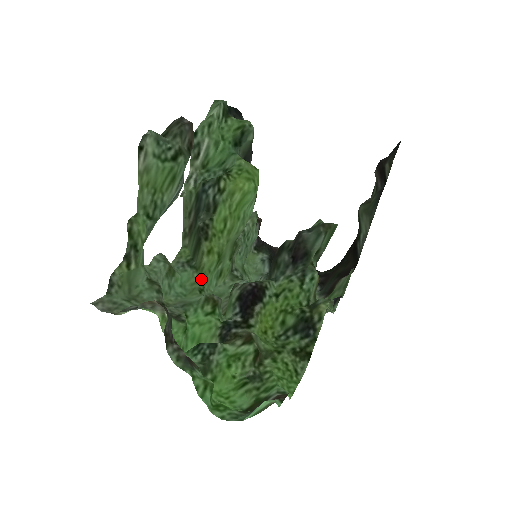
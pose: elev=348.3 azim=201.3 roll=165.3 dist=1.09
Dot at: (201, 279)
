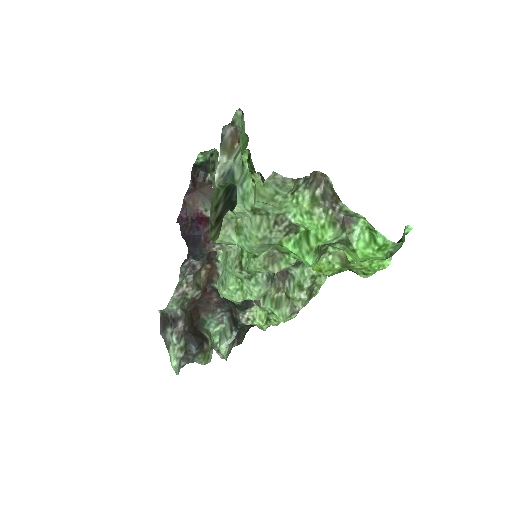
Dot at: occluded
